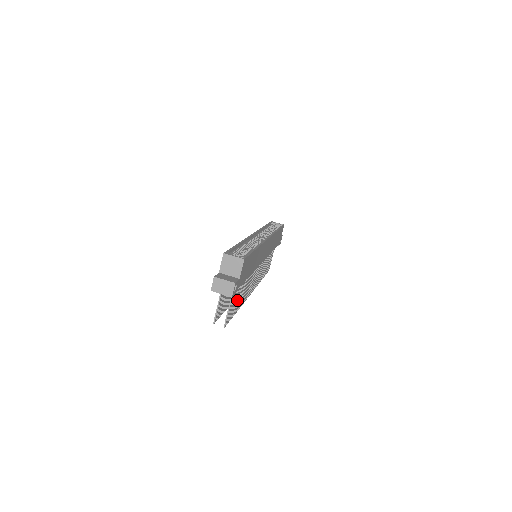
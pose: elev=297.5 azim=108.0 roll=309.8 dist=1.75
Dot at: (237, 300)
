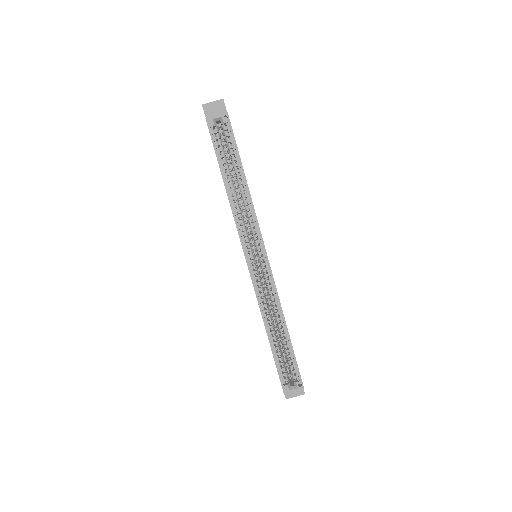
Dot at: occluded
